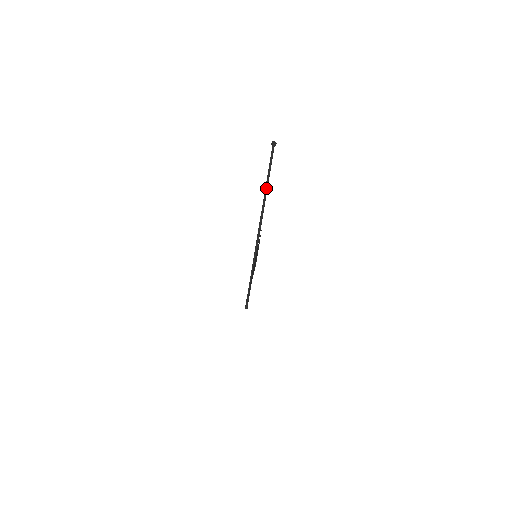
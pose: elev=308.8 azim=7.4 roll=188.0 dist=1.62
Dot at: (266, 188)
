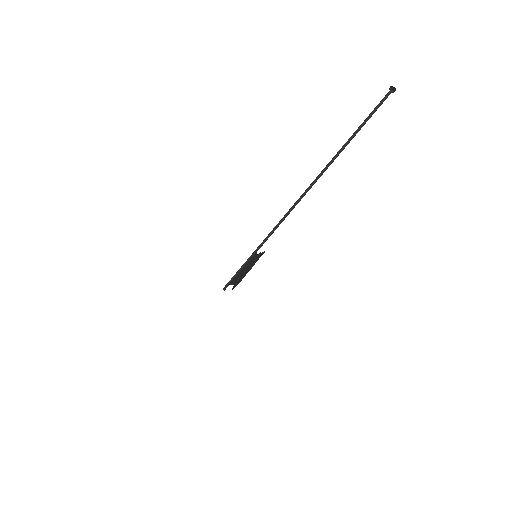
Dot at: (336, 156)
